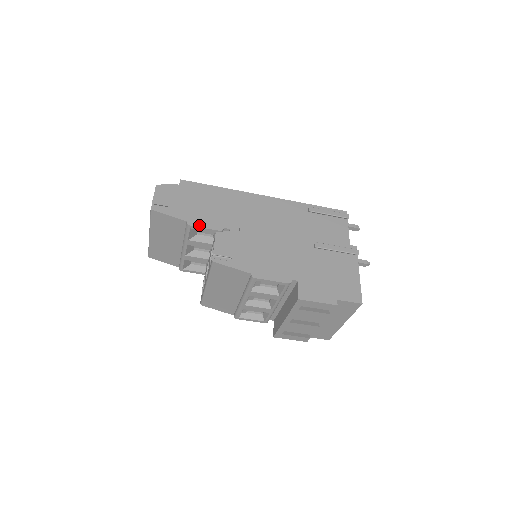
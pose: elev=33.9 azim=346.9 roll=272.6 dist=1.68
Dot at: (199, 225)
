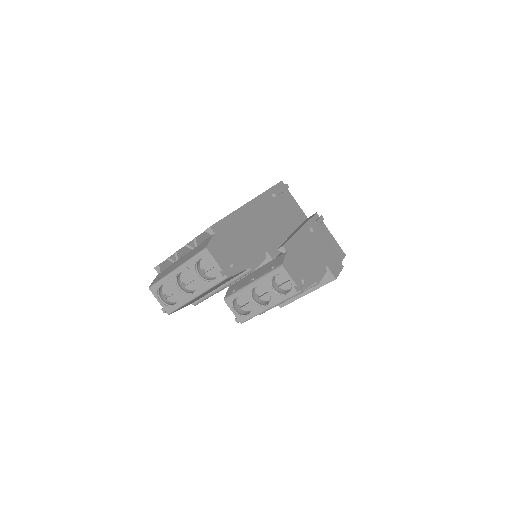
Dot at: (256, 265)
